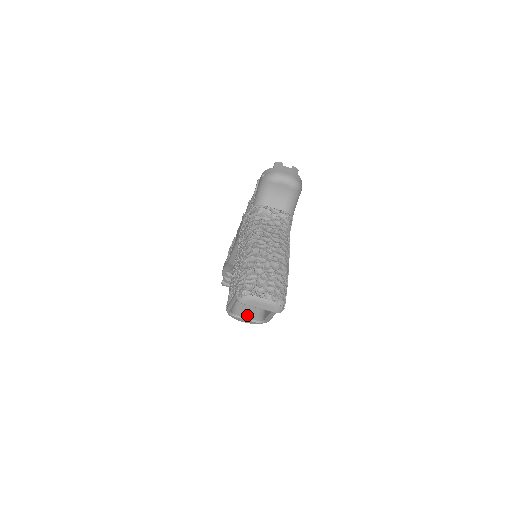
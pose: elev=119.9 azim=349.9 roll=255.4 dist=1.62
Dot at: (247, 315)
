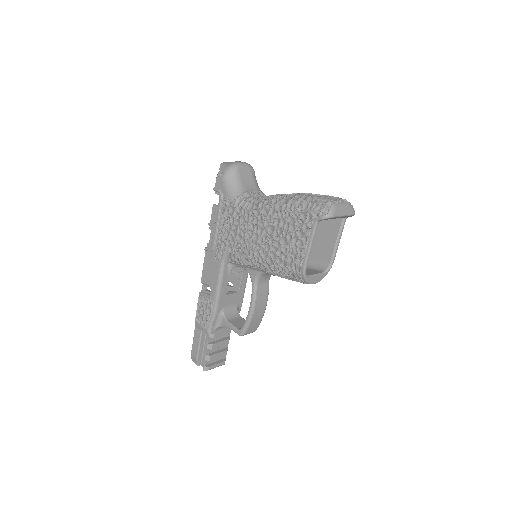
Dot at: (314, 273)
